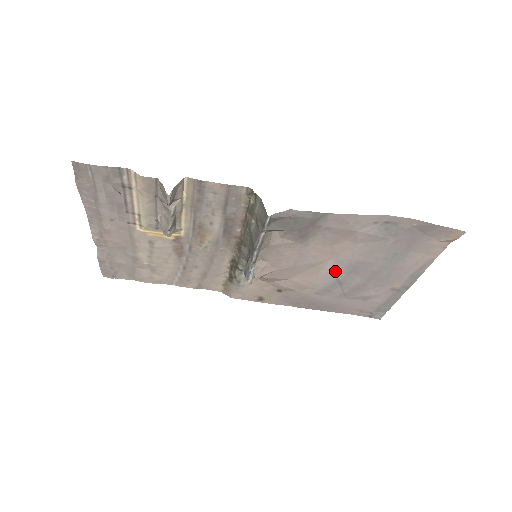
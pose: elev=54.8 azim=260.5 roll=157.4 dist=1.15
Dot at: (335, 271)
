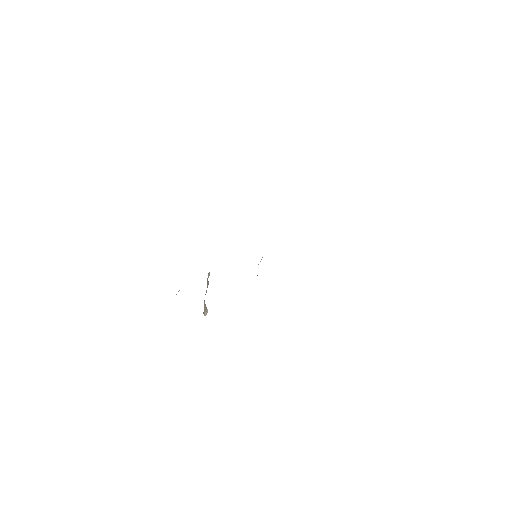
Dot at: occluded
